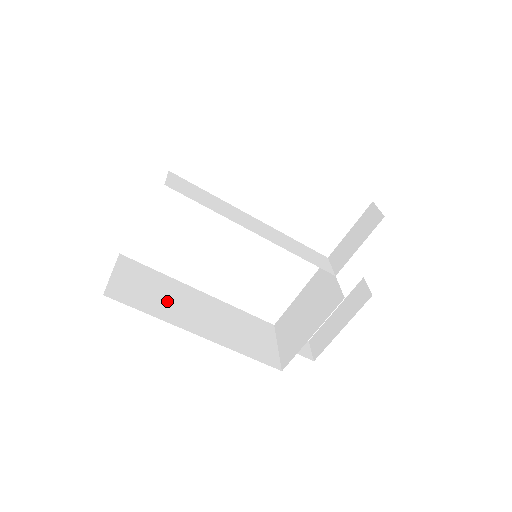
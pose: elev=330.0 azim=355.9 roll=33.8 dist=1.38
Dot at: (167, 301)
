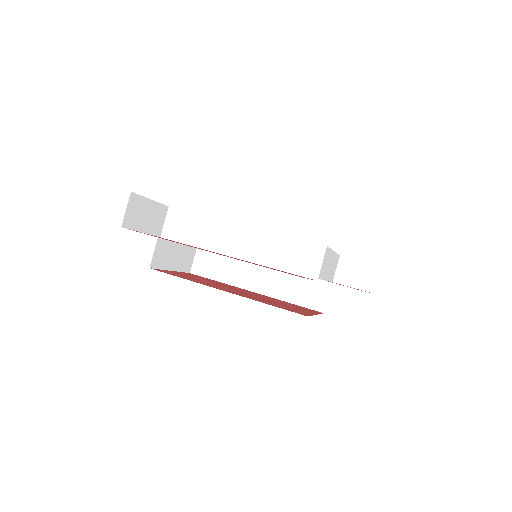
Dot at: (234, 262)
